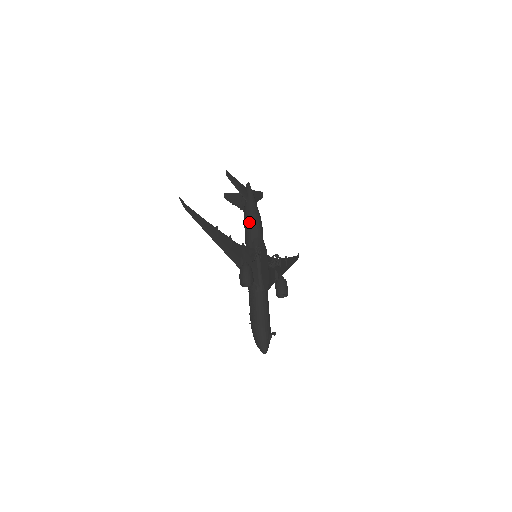
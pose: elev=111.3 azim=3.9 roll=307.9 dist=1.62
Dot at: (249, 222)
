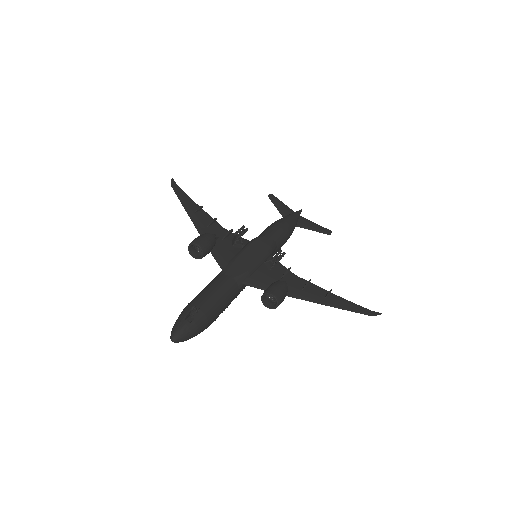
Dot at: occluded
